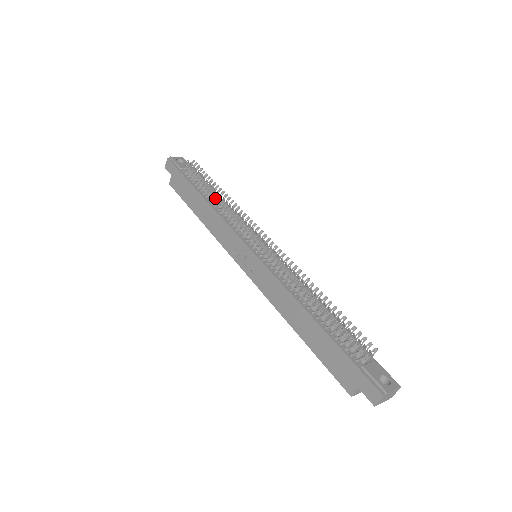
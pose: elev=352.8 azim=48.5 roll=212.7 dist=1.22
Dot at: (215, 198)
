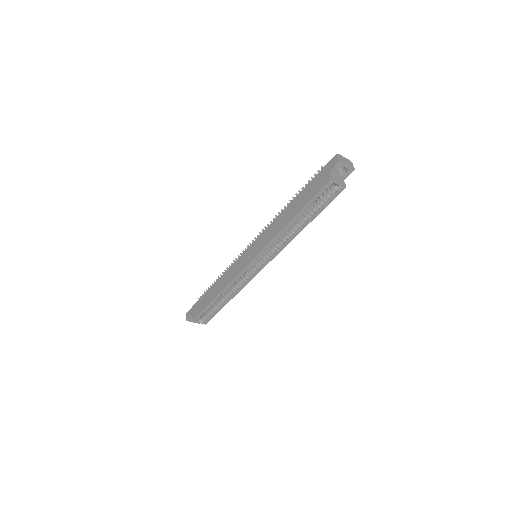
Dot at: occluded
